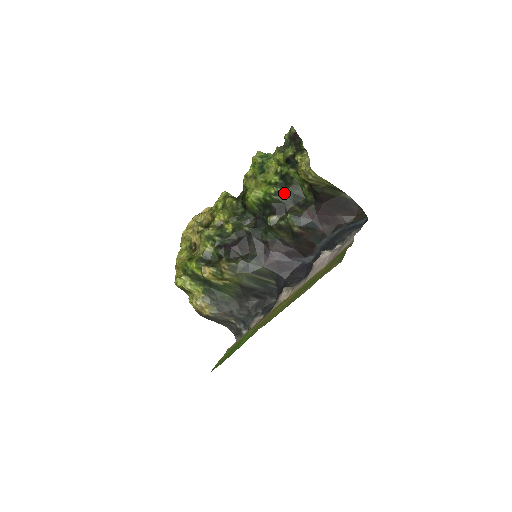
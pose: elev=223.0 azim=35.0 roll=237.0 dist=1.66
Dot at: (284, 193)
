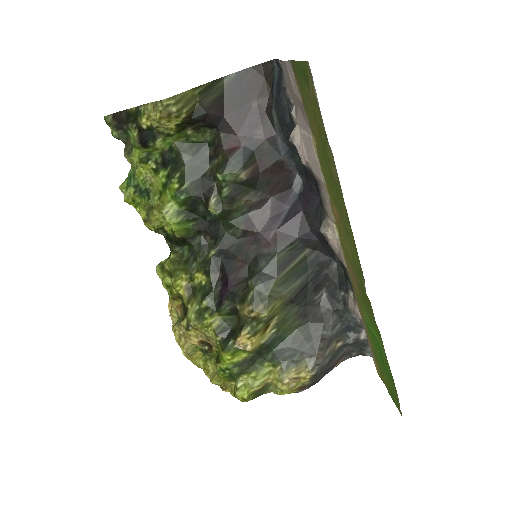
Dot at: (186, 170)
